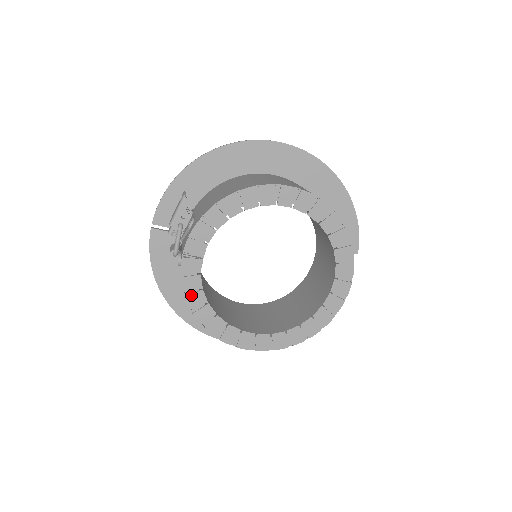
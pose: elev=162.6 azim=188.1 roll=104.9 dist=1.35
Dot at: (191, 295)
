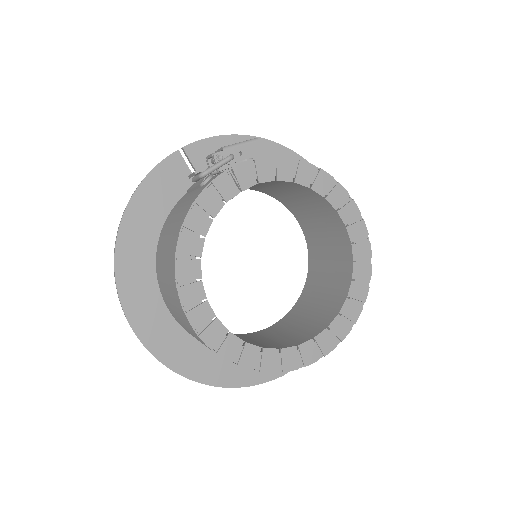
Dot at: (198, 213)
